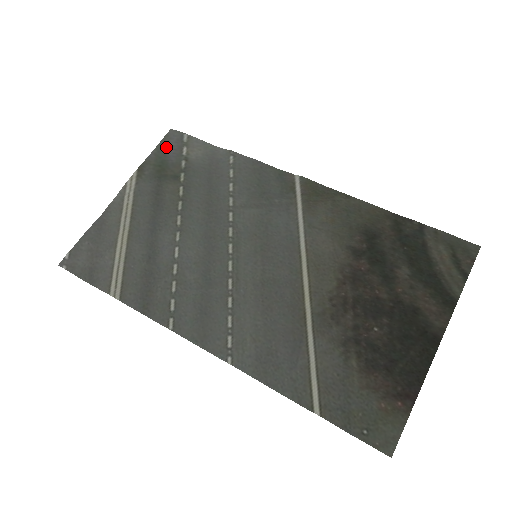
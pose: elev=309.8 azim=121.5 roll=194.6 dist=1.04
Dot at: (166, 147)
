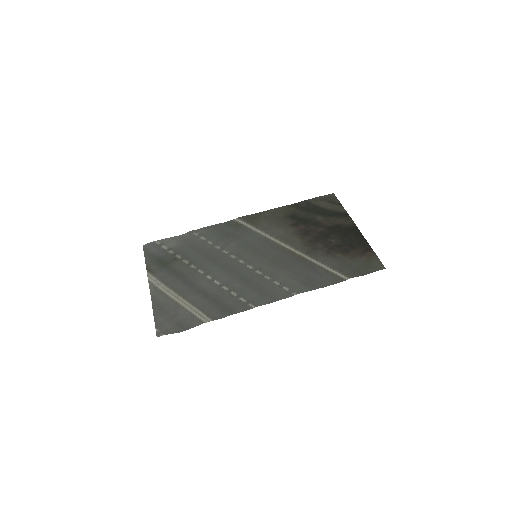
Dot at: (151, 253)
